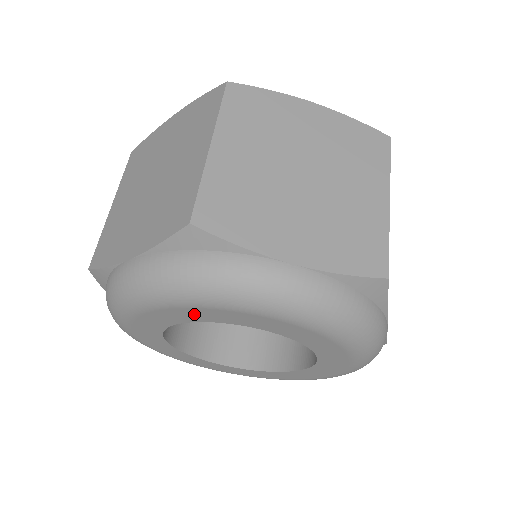
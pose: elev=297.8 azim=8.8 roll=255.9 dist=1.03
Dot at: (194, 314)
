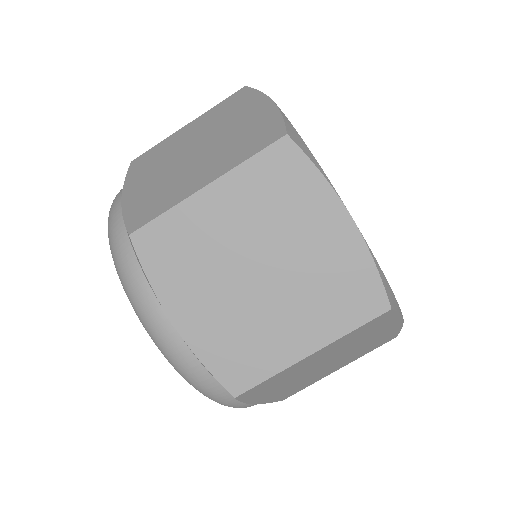
Dot at: occluded
